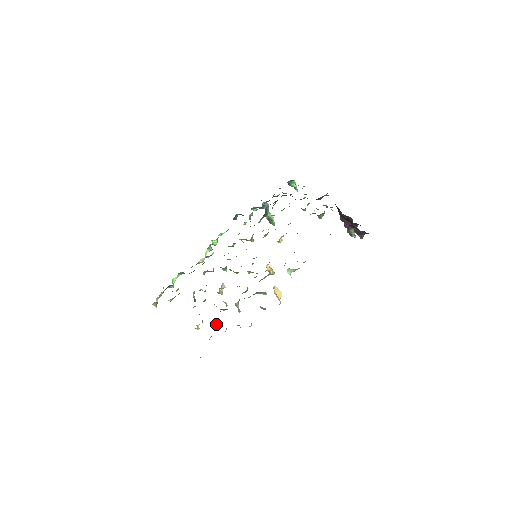
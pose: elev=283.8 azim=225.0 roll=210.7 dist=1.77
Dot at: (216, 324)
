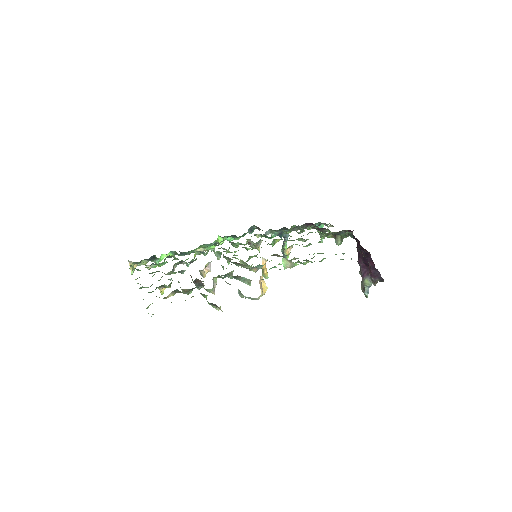
Dot at: (183, 290)
